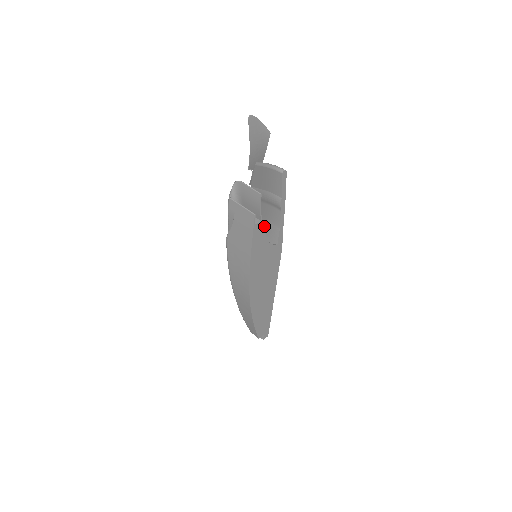
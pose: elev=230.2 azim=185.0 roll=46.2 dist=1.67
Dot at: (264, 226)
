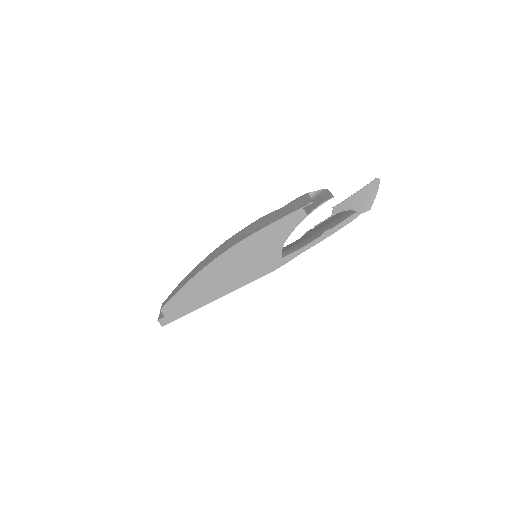
Dot at: occluded
